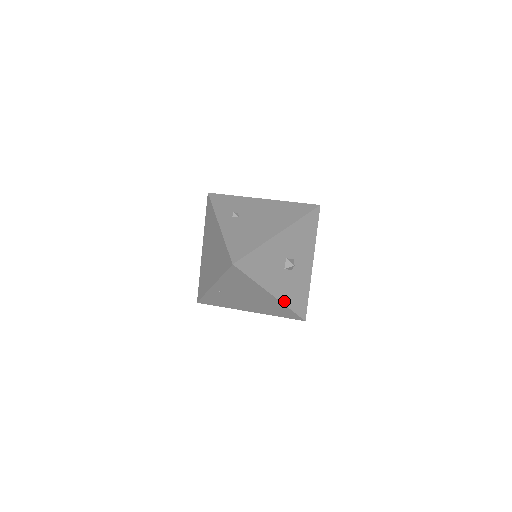
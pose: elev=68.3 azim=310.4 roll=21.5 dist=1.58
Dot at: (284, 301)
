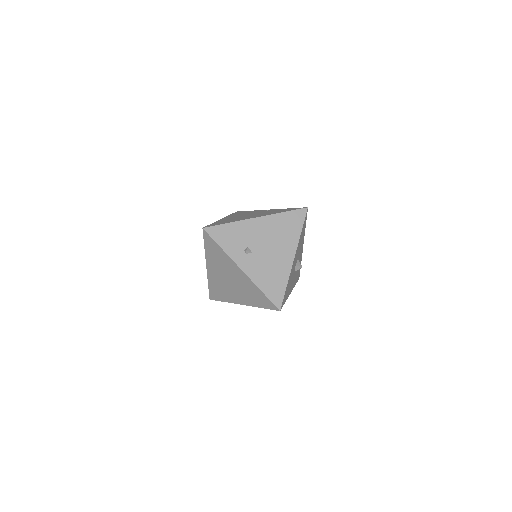
Dot at: occluded
